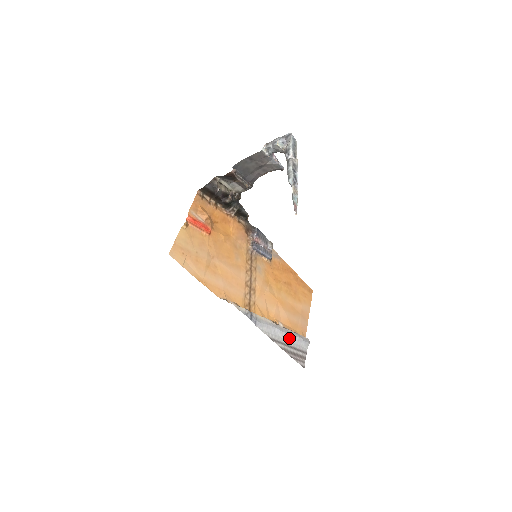
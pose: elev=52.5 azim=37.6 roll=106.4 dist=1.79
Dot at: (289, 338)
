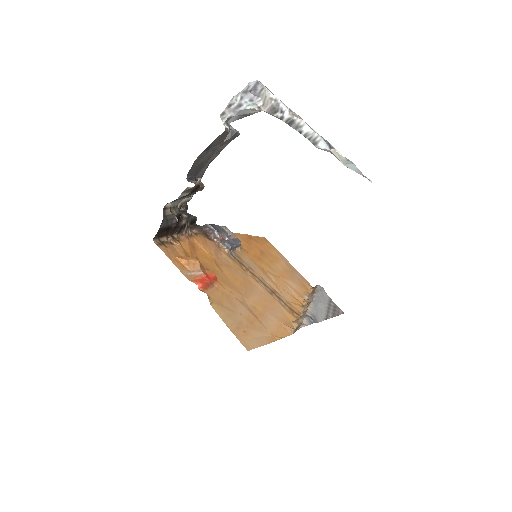
Dot at: (322, 302)
